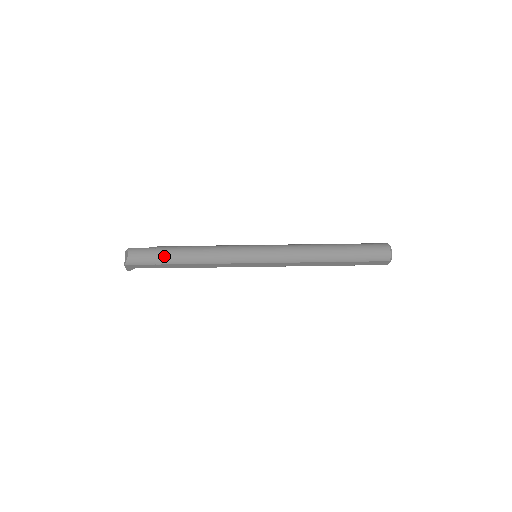
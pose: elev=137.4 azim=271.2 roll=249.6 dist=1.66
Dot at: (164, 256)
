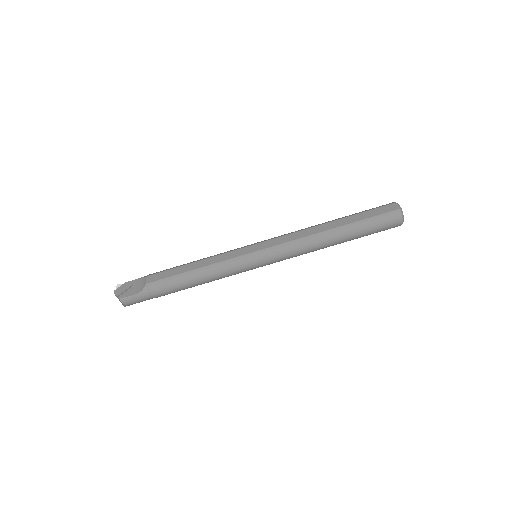
Dot at: (163, 295)
